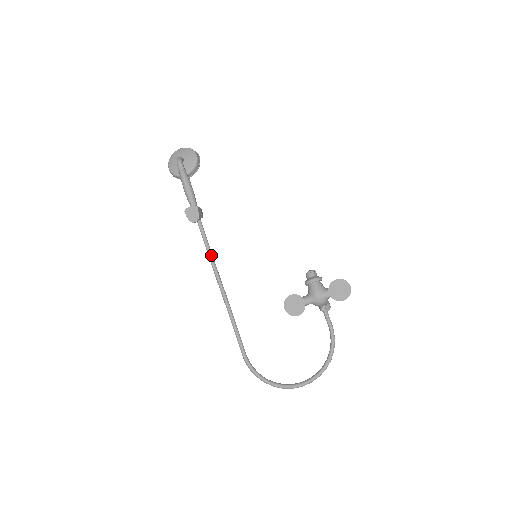
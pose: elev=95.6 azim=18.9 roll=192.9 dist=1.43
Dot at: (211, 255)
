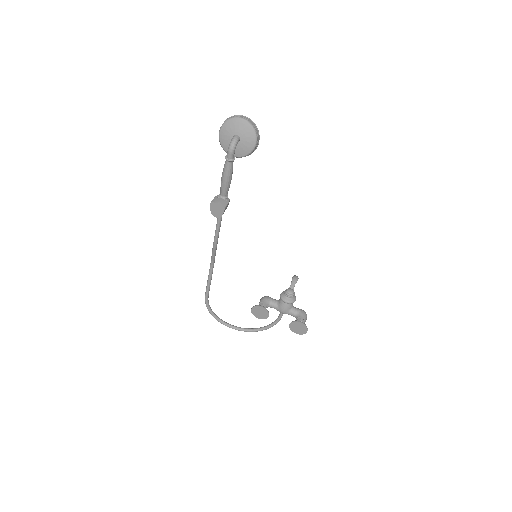
Dot at: (217, 237)
